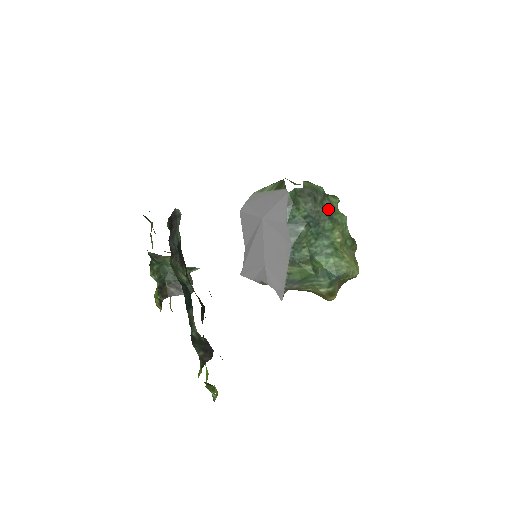
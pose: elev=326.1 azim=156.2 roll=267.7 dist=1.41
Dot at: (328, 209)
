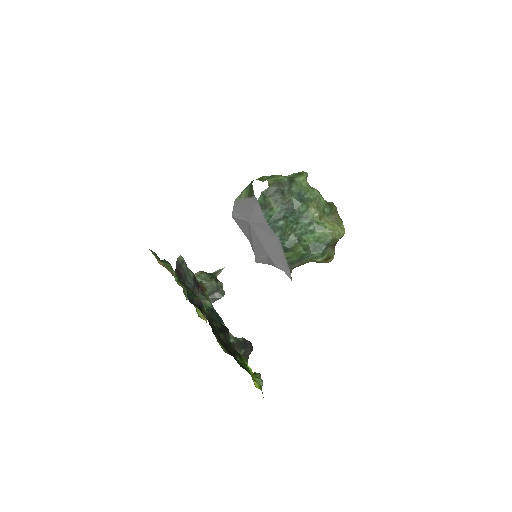
Dot at: (297, 193)
